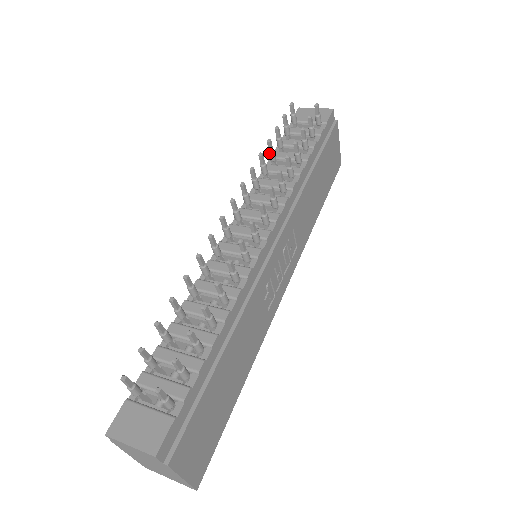
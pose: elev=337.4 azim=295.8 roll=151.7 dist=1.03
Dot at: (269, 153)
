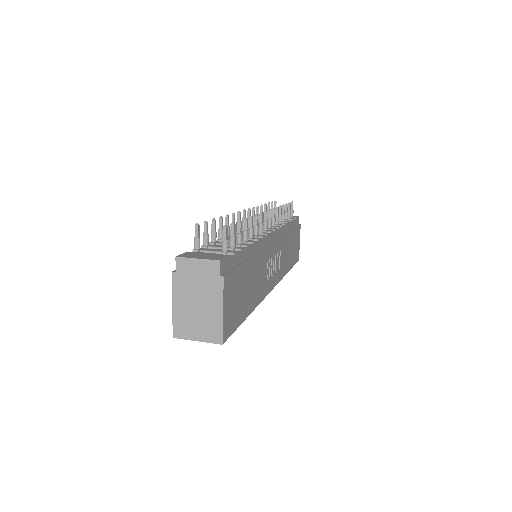
Dot at: occluded
